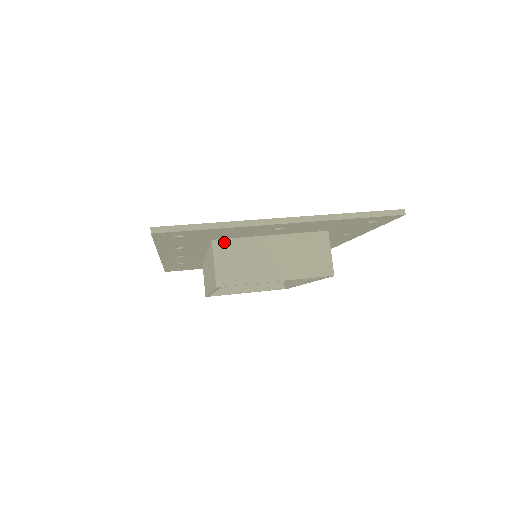
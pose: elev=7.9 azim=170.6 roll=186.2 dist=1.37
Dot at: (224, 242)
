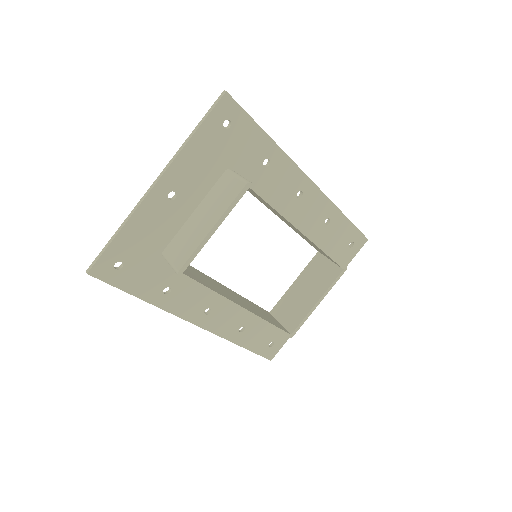
Dot at: (168, 248)
